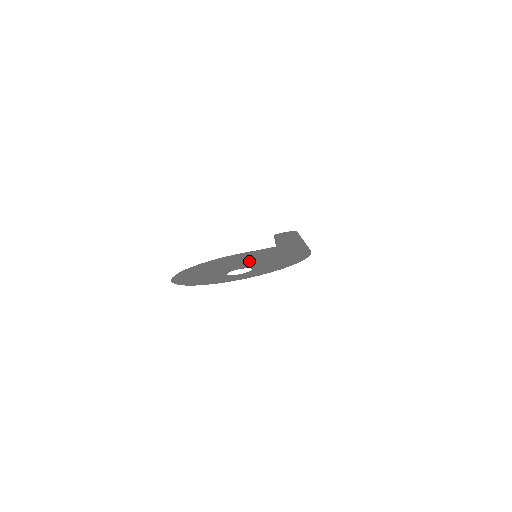
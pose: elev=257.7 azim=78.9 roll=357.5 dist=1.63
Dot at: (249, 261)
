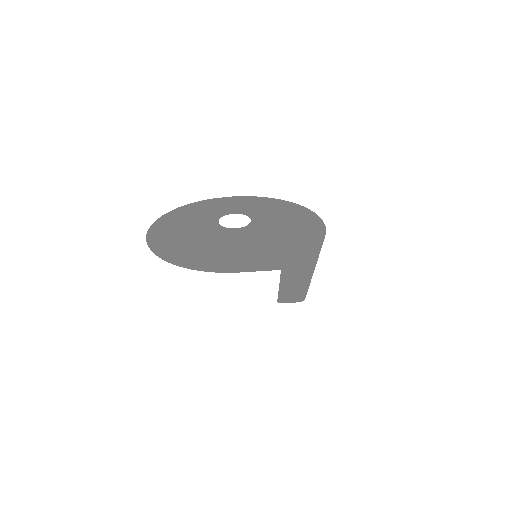
Dot at: (247, 244)
